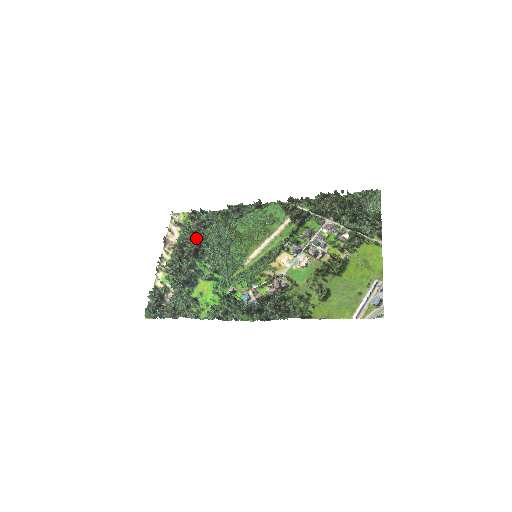
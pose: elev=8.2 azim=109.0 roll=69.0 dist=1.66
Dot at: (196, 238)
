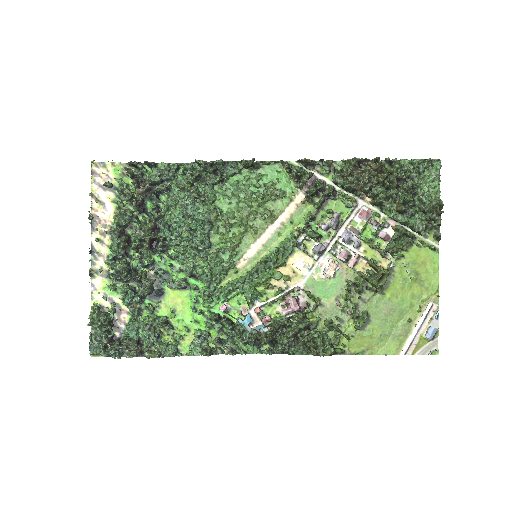
Dot at: (145, 213)
